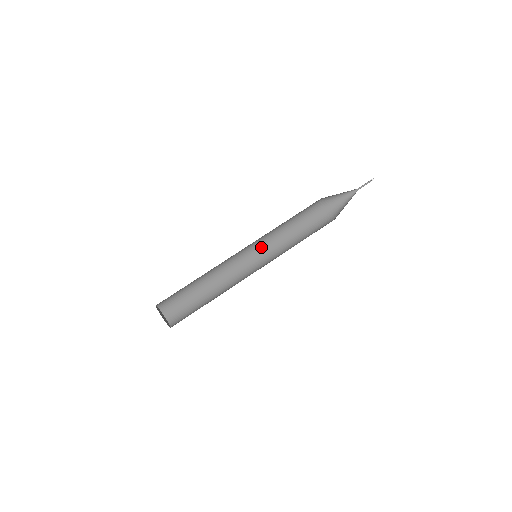
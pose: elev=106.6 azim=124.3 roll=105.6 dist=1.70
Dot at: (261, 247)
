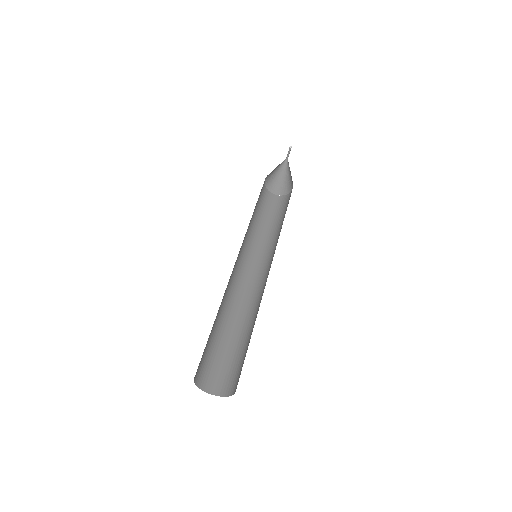
Dot at: (244, 246)
